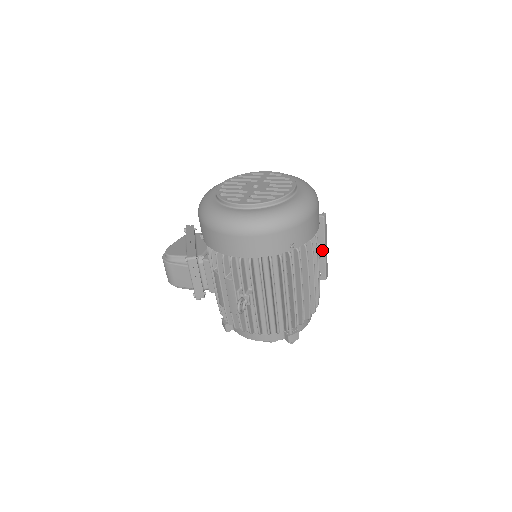
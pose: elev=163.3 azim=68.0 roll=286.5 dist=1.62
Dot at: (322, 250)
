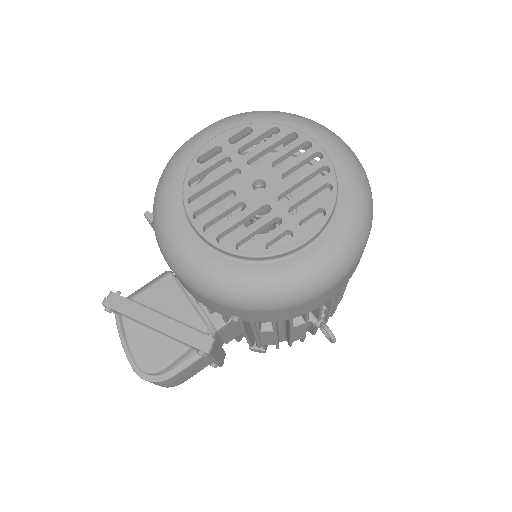
Dot at: occluded
